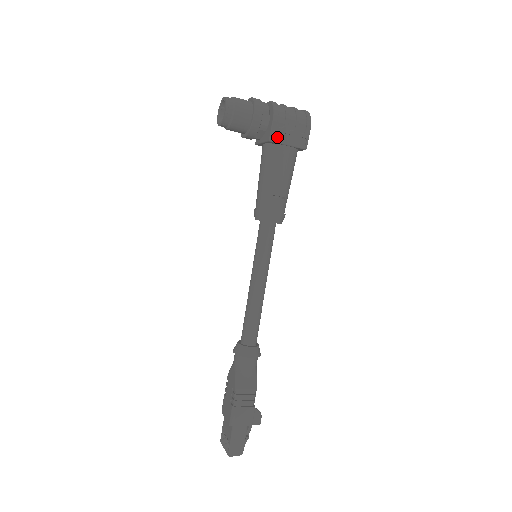
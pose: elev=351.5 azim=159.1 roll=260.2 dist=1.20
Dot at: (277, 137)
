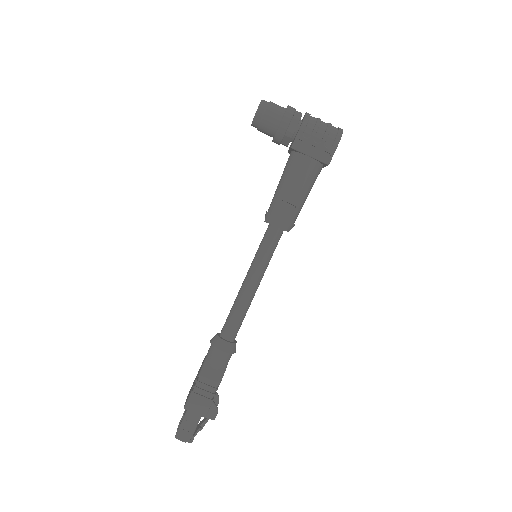
Dot at: (300, 146)
